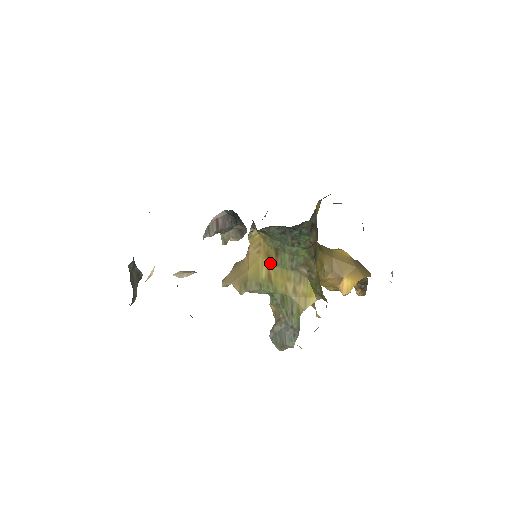
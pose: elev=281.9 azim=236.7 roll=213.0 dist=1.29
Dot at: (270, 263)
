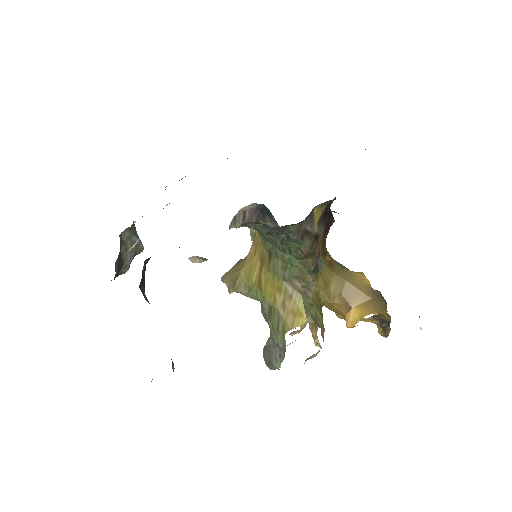
Dot at: (263, 266)
